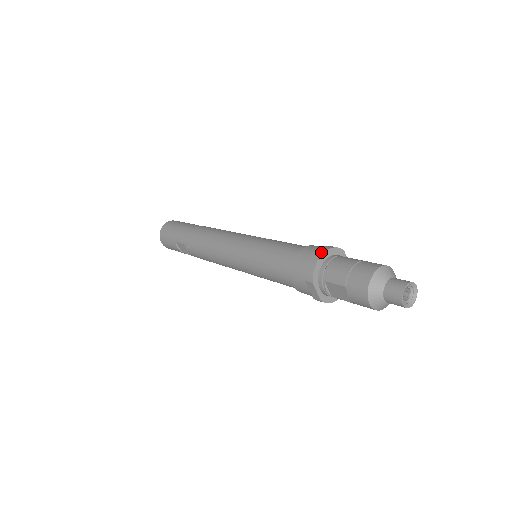
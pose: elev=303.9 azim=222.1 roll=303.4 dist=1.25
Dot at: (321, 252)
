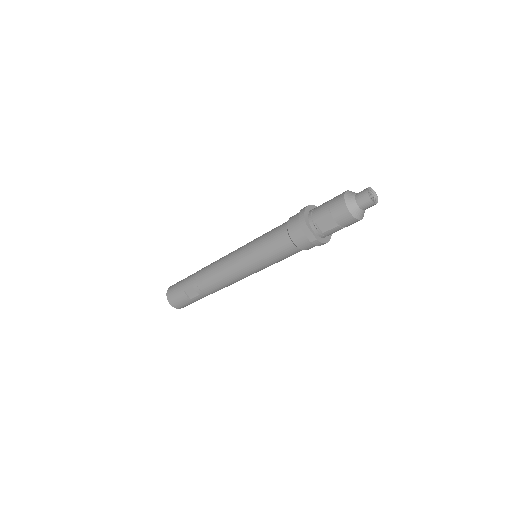
Dot at: (305, 207)
